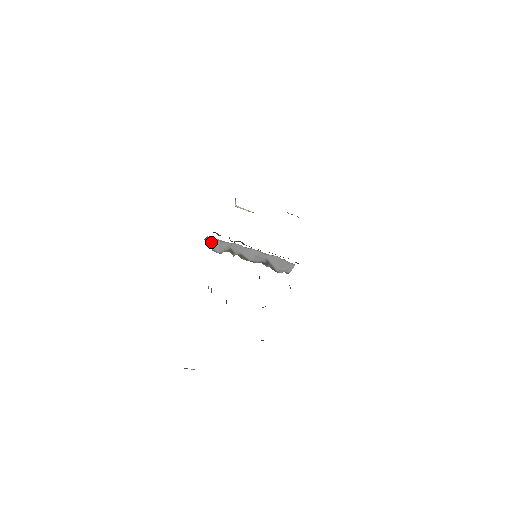
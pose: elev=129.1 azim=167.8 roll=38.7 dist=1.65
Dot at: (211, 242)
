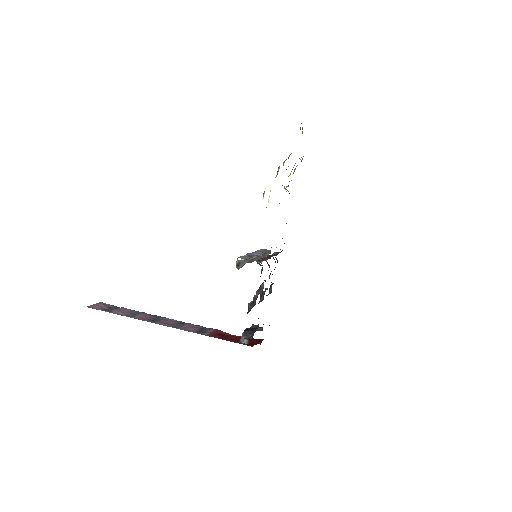
Dot at: (242, 262)
